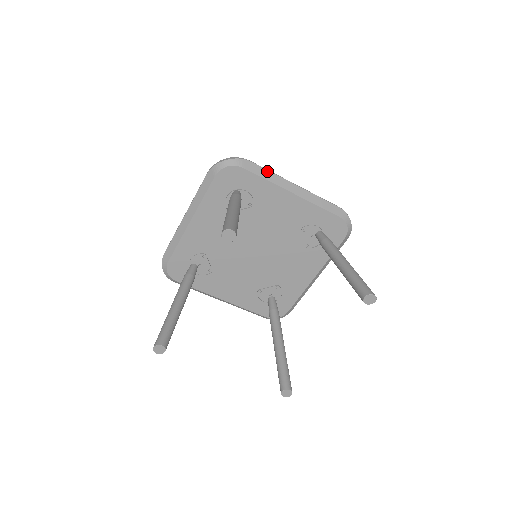
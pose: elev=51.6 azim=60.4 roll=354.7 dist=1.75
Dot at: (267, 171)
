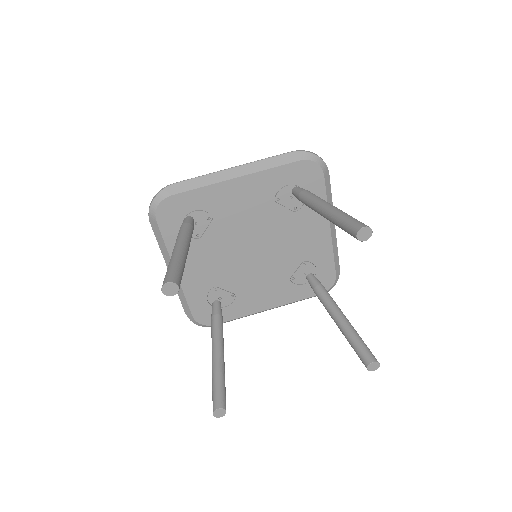
Dot at: (196, 179)
